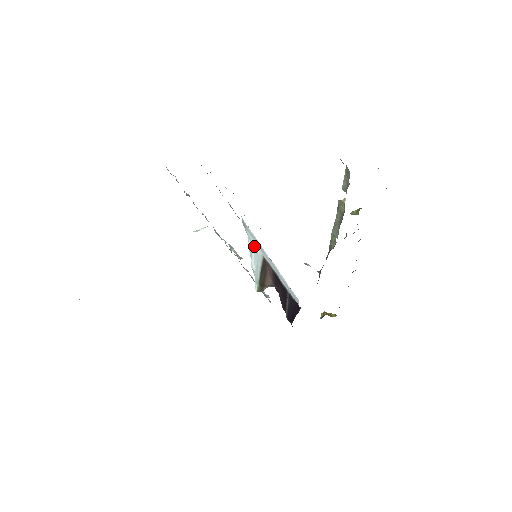
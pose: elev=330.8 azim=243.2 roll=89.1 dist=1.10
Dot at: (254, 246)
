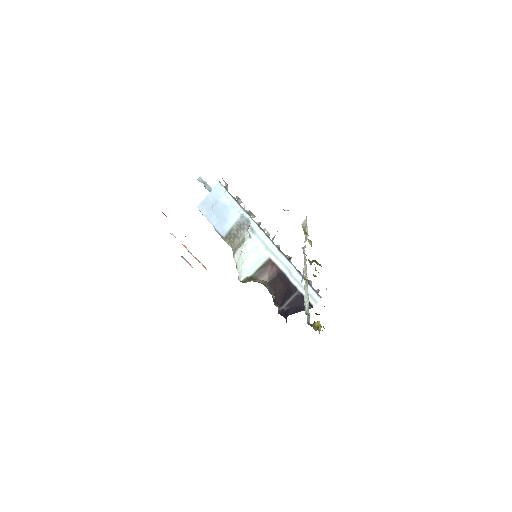
Dot at: (258, 248)
